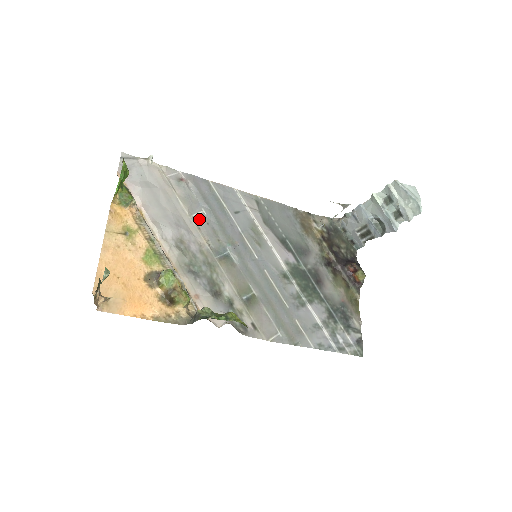
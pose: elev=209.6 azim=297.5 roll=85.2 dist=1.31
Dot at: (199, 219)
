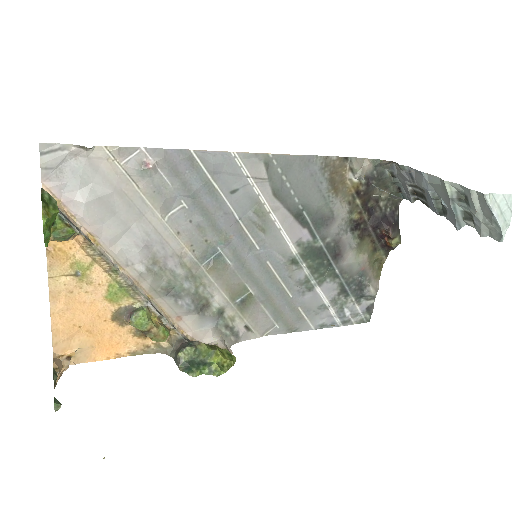
Dot at: (177, 218)
